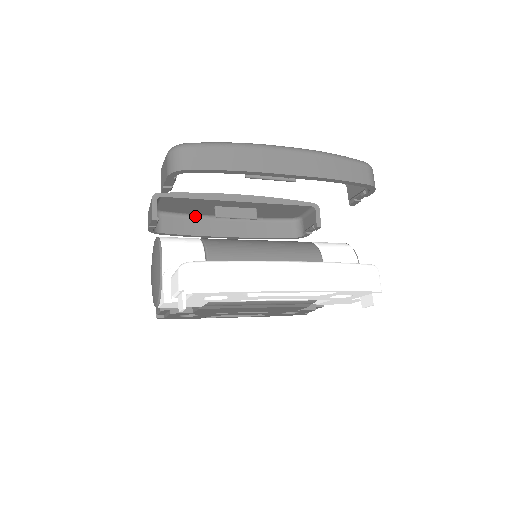
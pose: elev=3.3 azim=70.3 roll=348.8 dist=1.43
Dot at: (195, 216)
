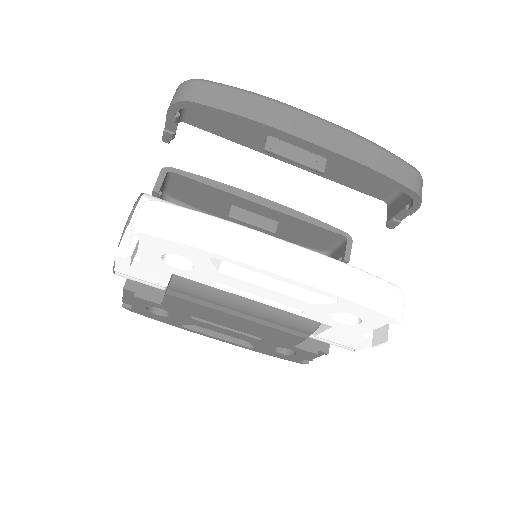
Dot at: occluded
